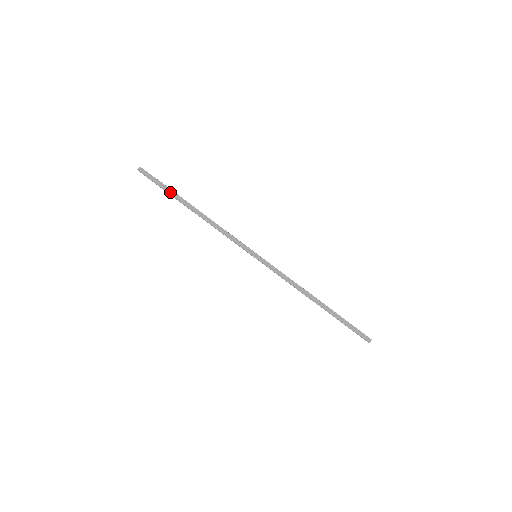
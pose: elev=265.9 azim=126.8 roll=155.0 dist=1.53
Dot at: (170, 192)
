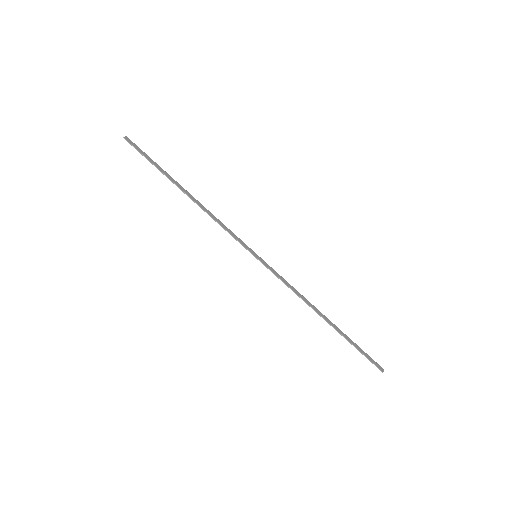
Dot at: (160, 169)
